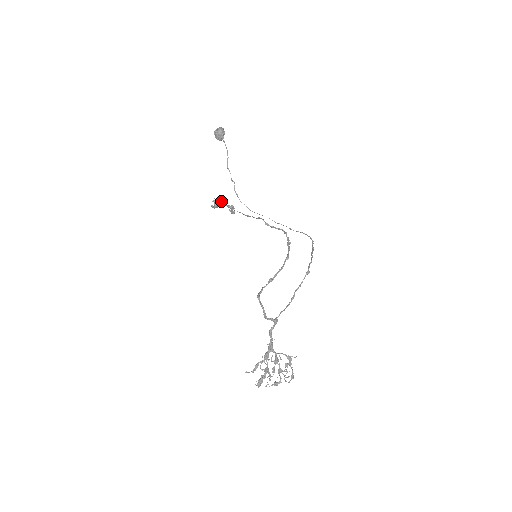
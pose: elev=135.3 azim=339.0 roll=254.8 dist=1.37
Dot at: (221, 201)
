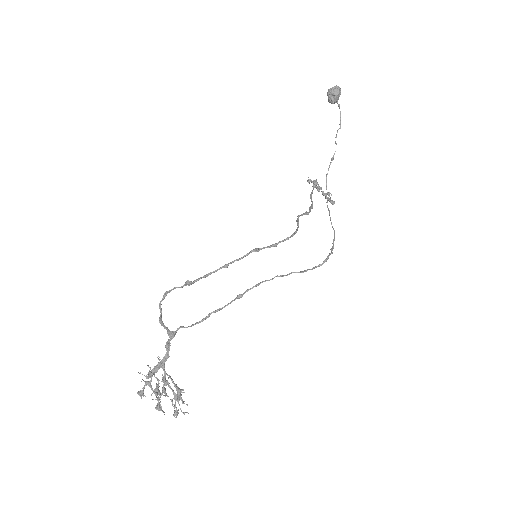
Dot at: (313, 183)
